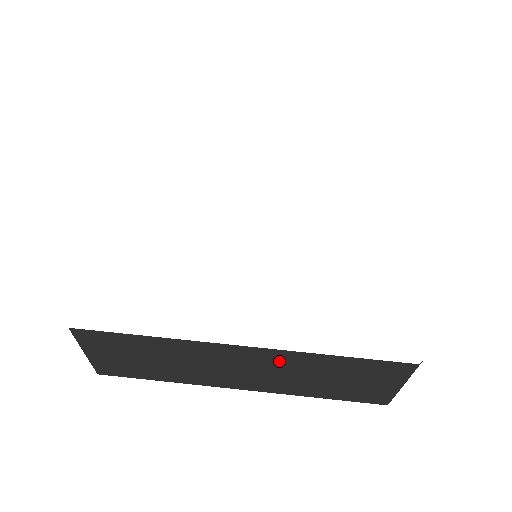
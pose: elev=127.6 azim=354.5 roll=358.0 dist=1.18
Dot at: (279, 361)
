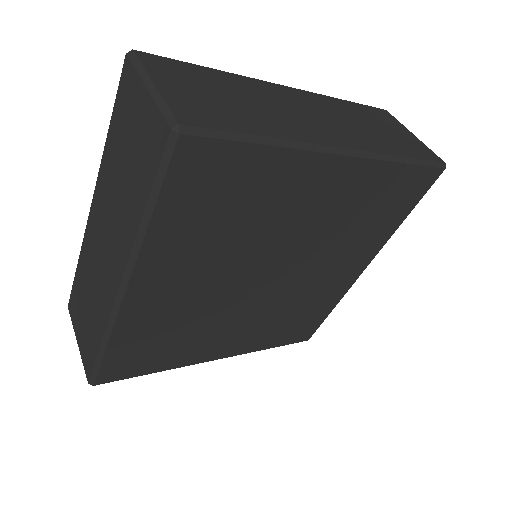
Dot at: (104, 195)
